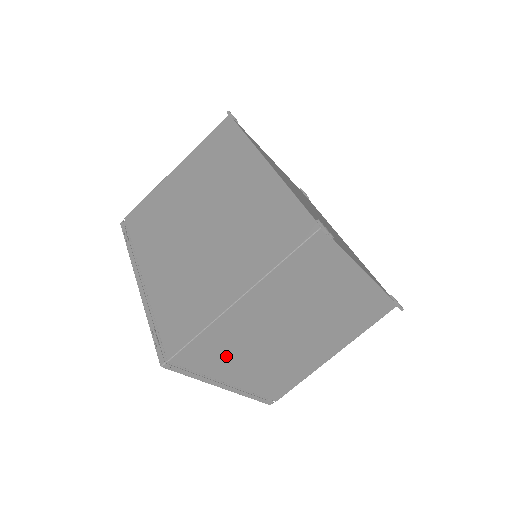
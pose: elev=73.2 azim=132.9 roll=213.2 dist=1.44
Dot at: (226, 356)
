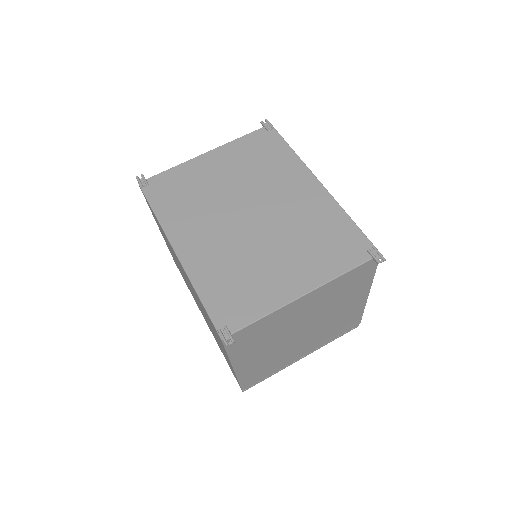
Dot at: (275, 364)
